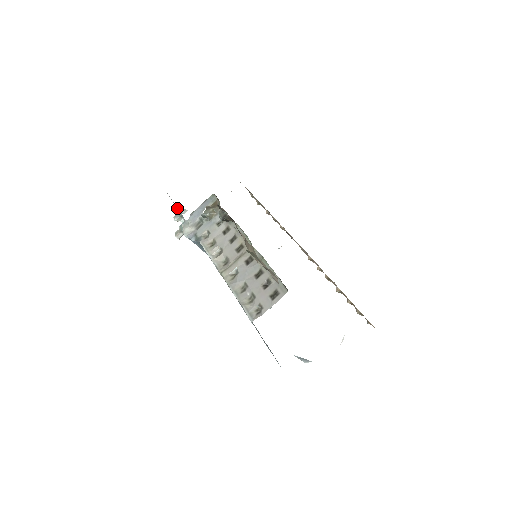
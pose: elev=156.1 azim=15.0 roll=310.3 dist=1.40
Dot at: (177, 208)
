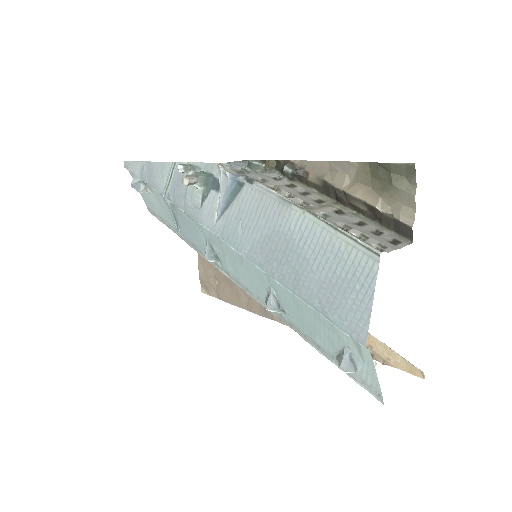
Dot at: (175, 164)
